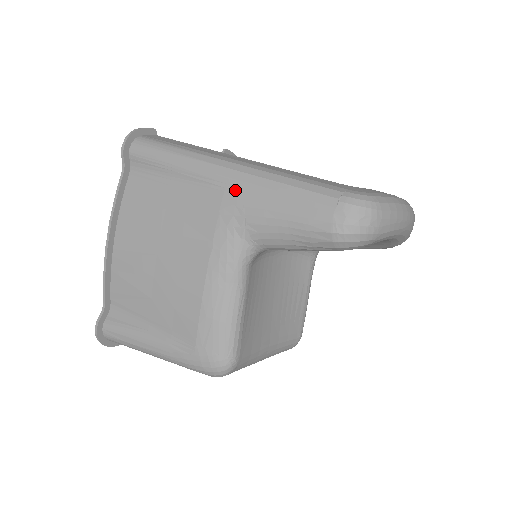
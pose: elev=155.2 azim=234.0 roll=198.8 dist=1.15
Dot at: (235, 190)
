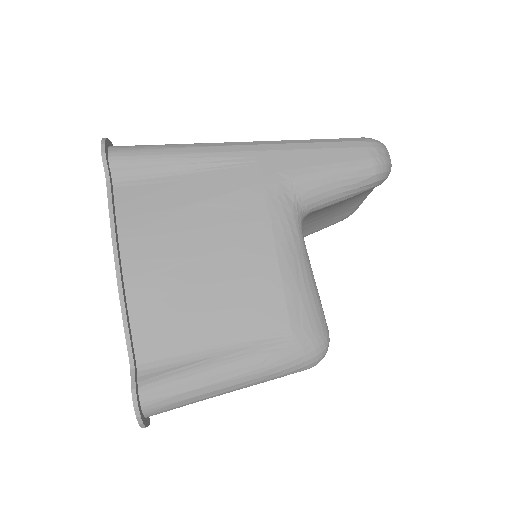
Dot at: (270, 160)
